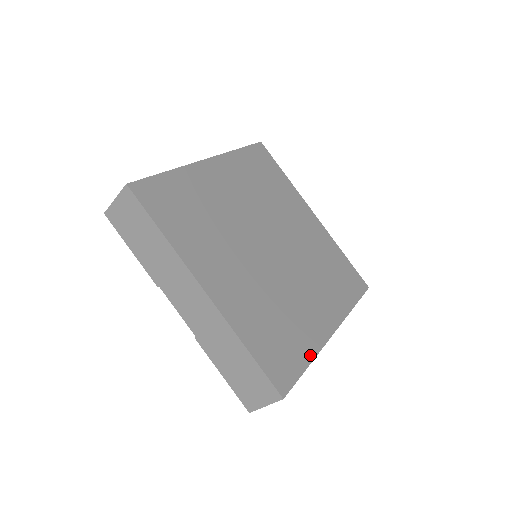
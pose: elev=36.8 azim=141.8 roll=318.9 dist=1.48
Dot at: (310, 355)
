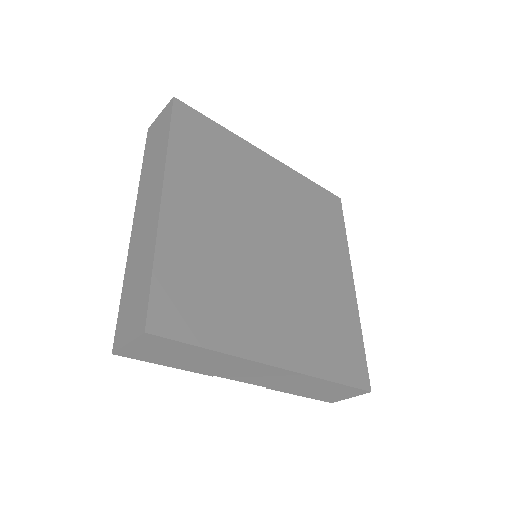
Dot at: (358, 328)
